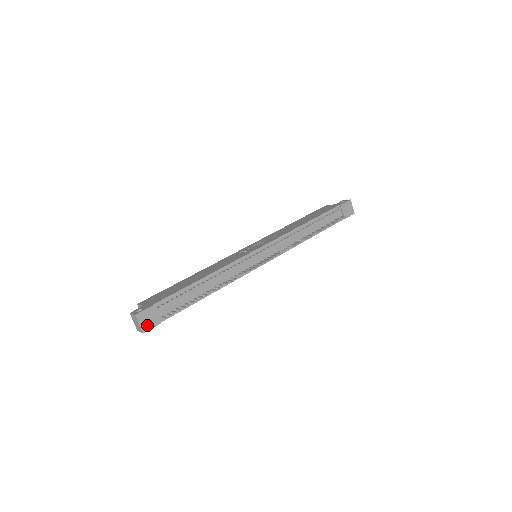
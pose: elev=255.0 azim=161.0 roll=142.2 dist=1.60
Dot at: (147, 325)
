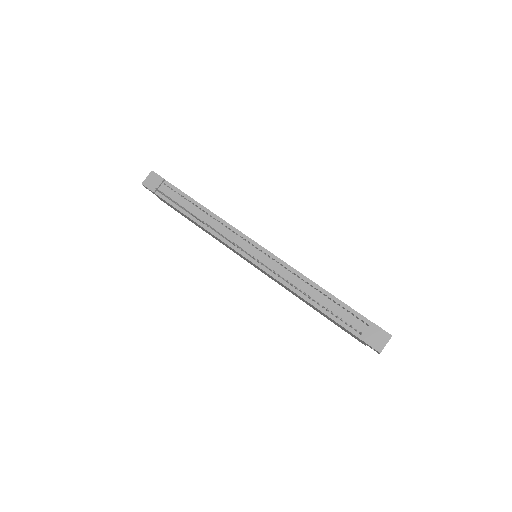
Dot at: (148, 183)
